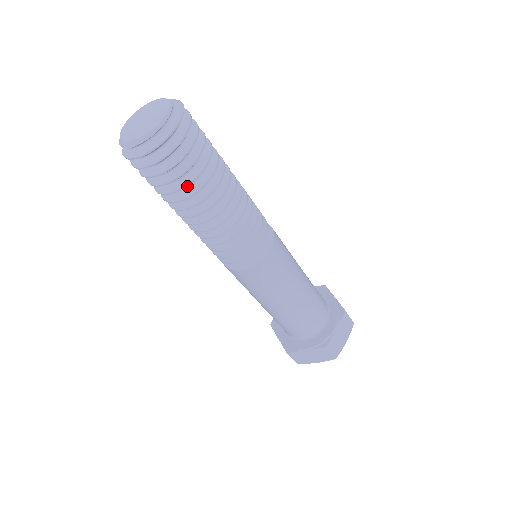
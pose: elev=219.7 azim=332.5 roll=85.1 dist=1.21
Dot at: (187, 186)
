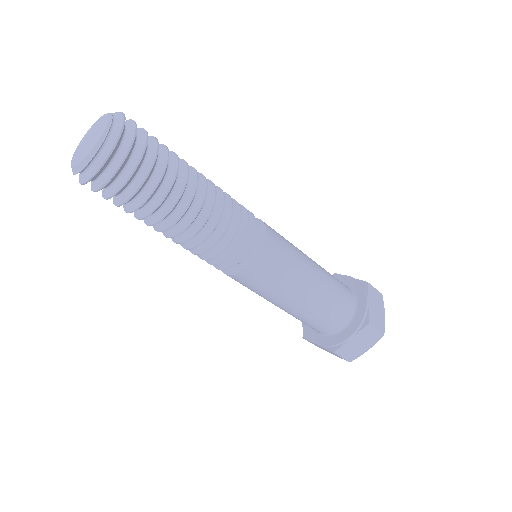
Dot at: (158, 189)
